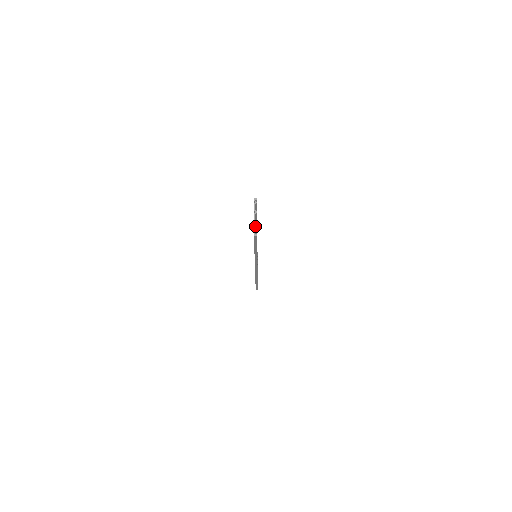
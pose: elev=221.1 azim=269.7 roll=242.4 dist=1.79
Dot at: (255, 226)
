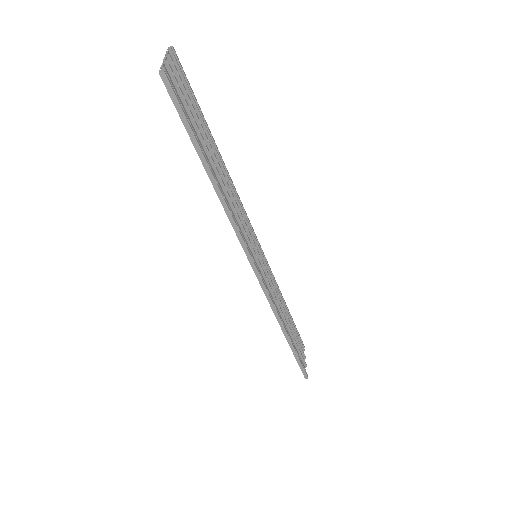
Dot at: (171, 79)
